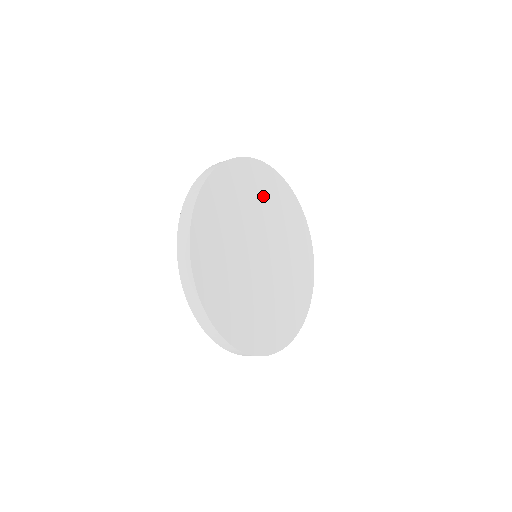
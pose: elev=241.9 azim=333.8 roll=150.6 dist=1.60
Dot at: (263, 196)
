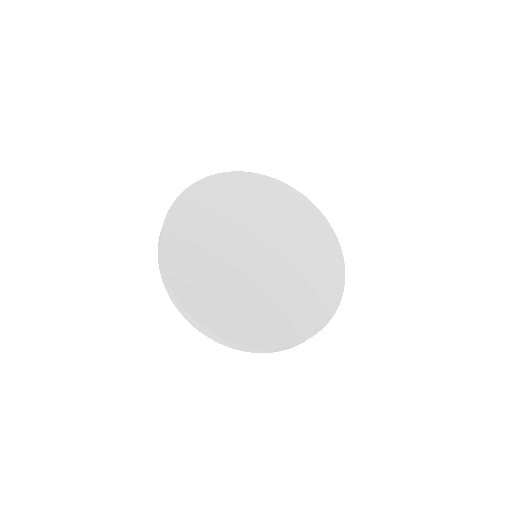
Dot at: (285, 213)
